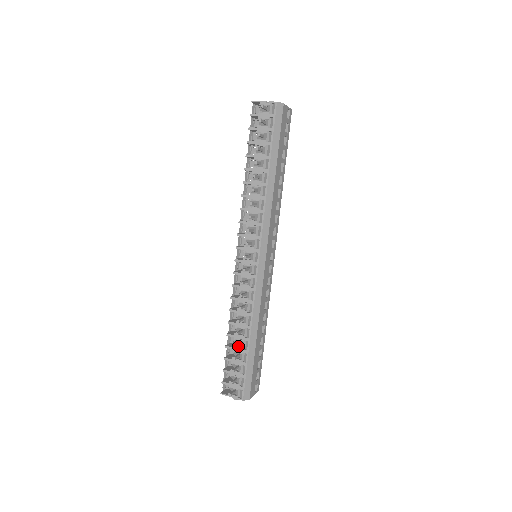
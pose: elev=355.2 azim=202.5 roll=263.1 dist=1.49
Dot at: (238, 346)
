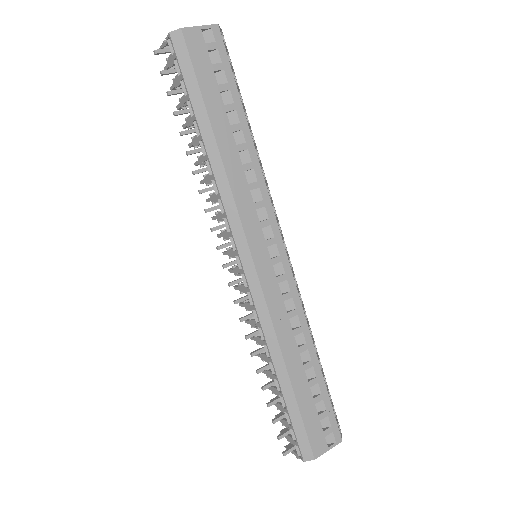
Dot at: (274, 386)
